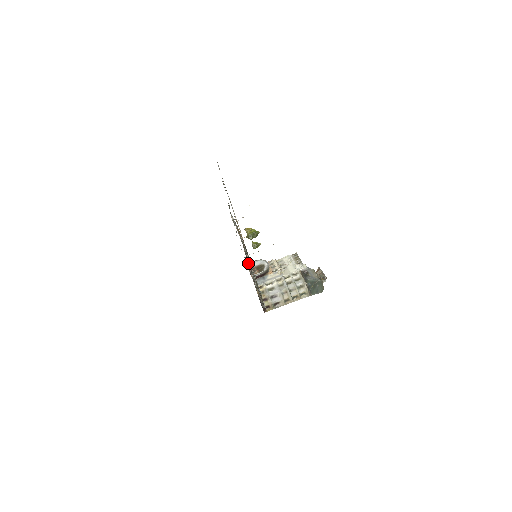
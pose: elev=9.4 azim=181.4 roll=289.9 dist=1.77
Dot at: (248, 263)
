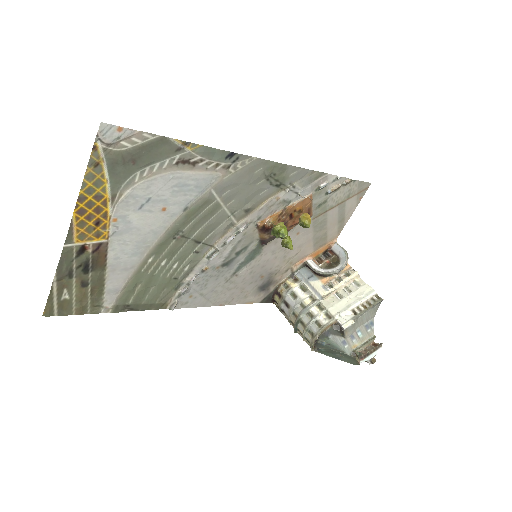
Dot at: (336, 243)
